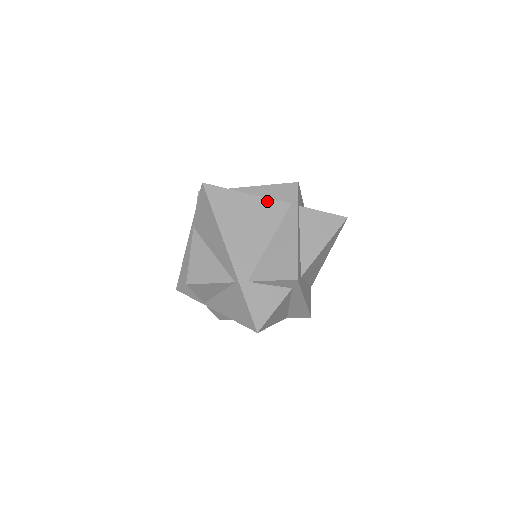
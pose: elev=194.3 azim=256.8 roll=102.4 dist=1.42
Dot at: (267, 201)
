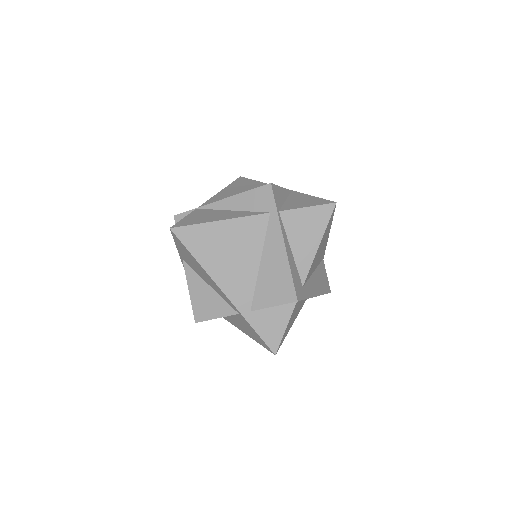
Dot at: (243, 220)
